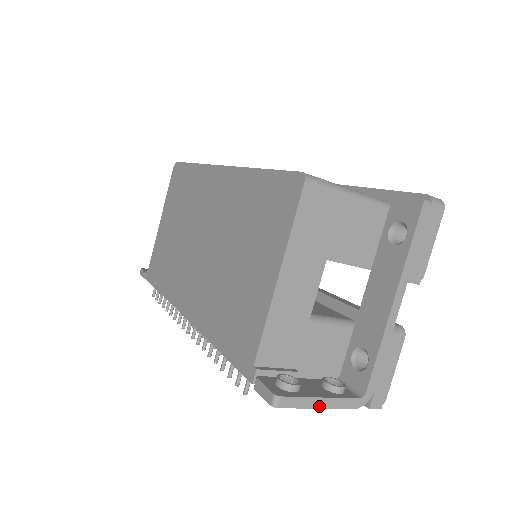
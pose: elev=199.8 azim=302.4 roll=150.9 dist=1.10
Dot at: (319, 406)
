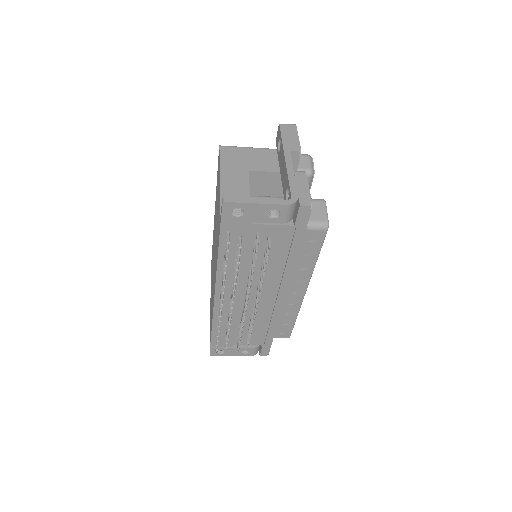
Dot at: (257, 202)
